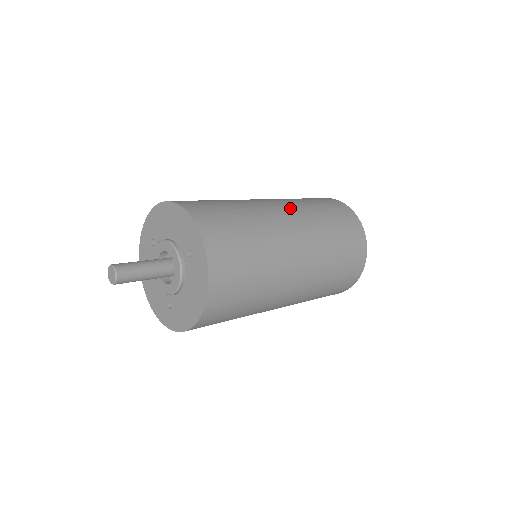
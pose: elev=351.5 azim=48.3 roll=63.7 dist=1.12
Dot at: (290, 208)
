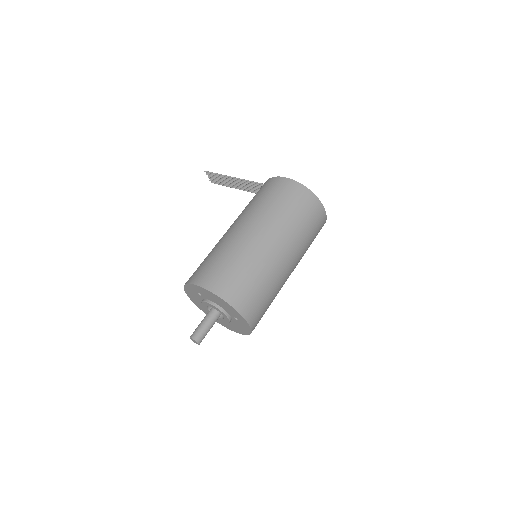
Dot at: (284, 243)
